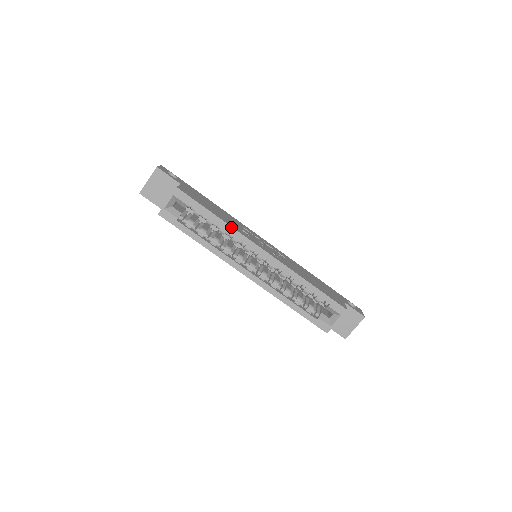
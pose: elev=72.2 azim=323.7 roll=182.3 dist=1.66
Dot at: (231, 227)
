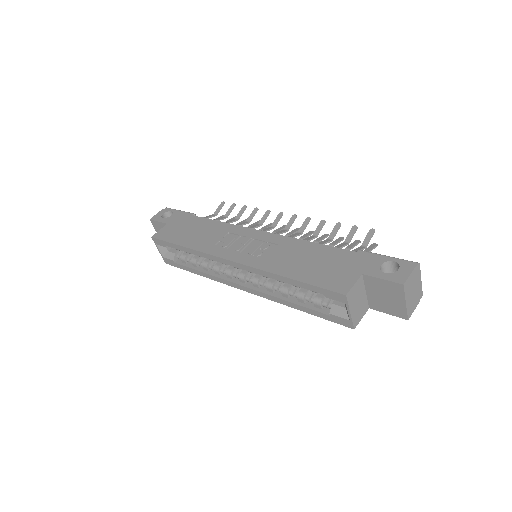
Dot at: (196, 251)
